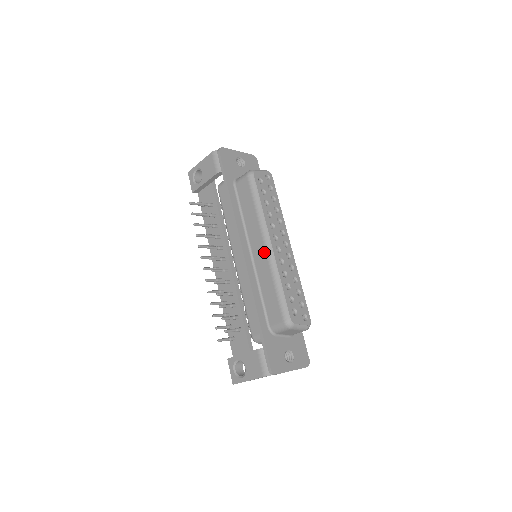
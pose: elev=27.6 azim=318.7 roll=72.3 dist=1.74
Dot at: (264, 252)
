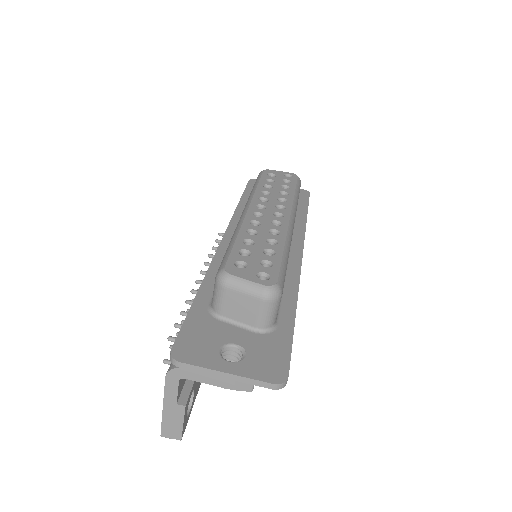
Dot at: occluded
